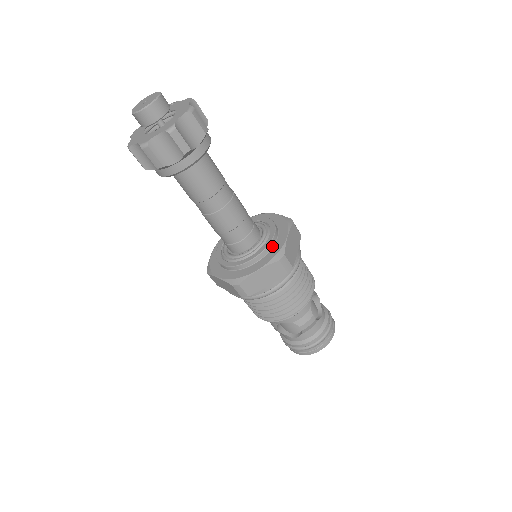
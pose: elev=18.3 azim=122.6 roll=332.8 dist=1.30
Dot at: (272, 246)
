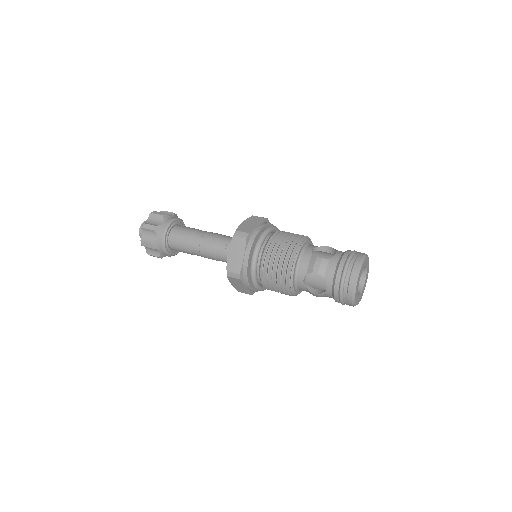
Dot at: occluded
